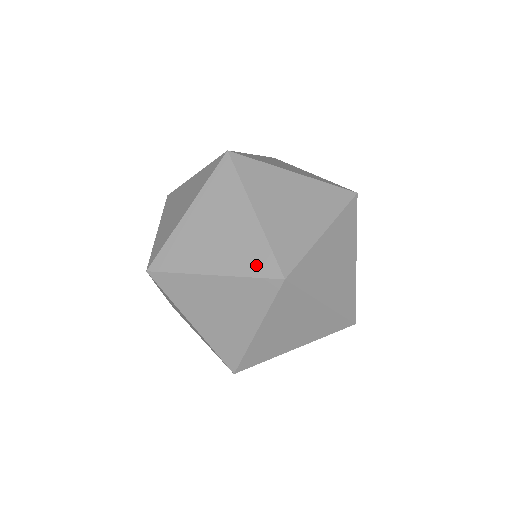
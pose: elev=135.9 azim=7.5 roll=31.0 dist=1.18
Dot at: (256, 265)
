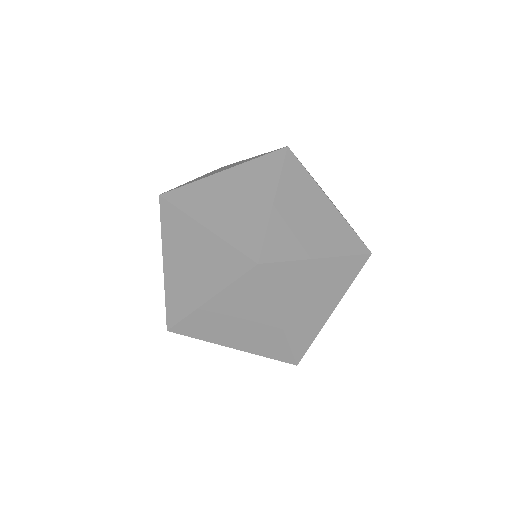
Dot at: (350, 245)
